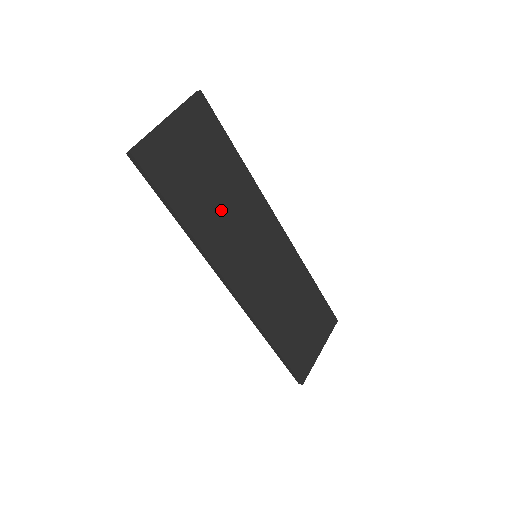
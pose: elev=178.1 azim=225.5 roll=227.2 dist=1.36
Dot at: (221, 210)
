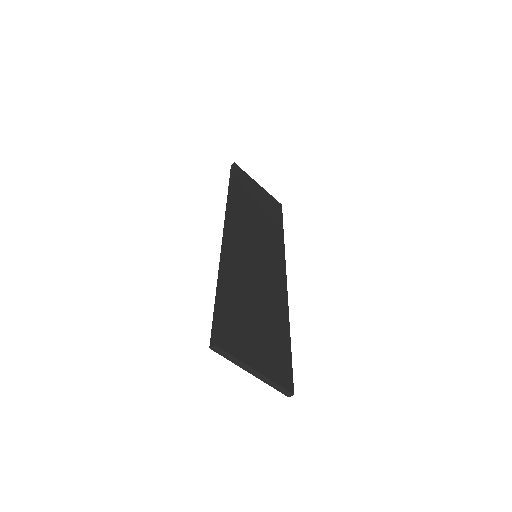
Dot at: (255, 219)
